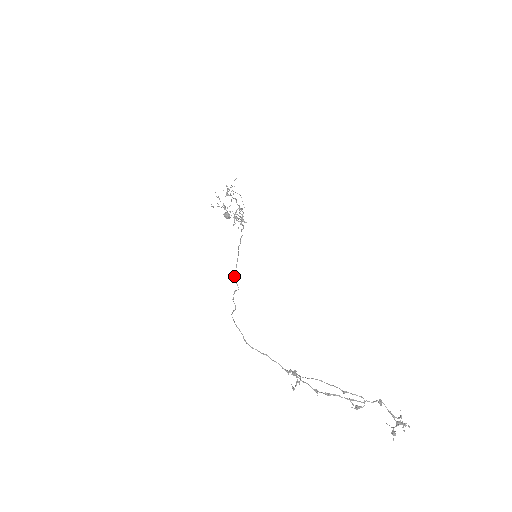
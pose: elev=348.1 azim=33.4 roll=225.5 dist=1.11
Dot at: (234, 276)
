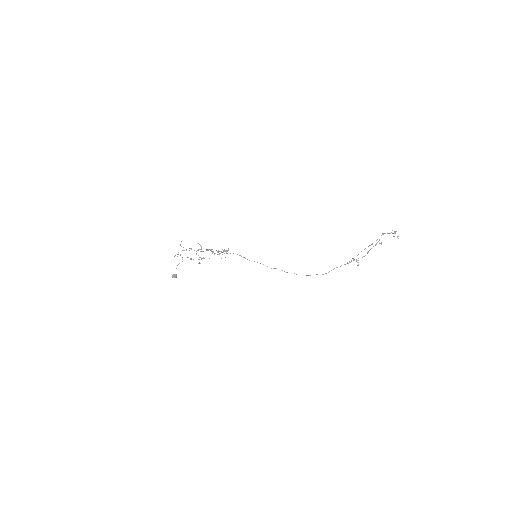
Dot at: (271, 268)
